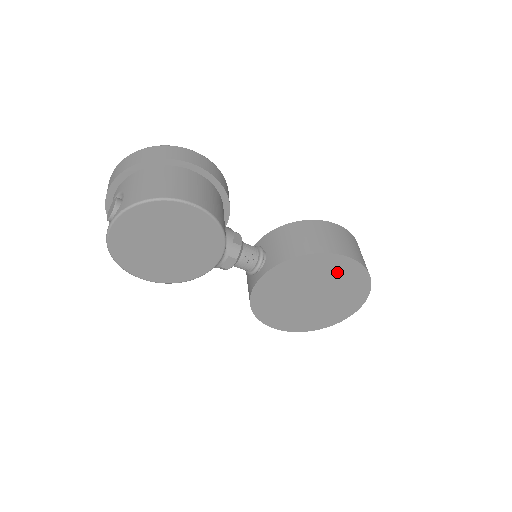
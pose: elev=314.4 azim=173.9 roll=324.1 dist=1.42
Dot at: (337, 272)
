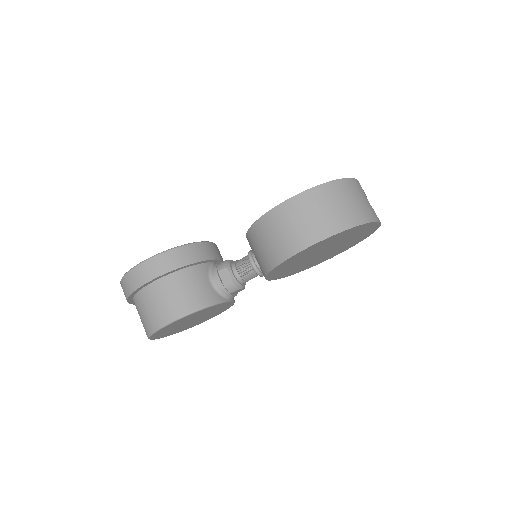
Dot at: (314, 249)
